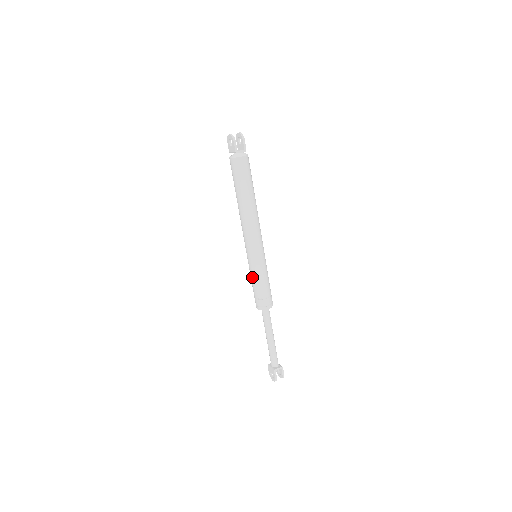
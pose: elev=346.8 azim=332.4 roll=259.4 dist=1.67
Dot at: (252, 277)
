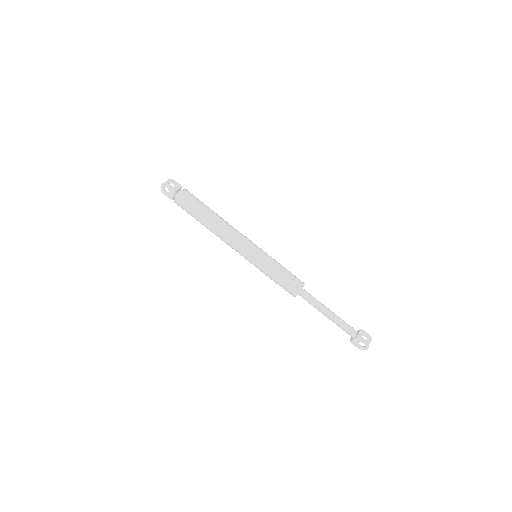
Dot at: (268, 272)
